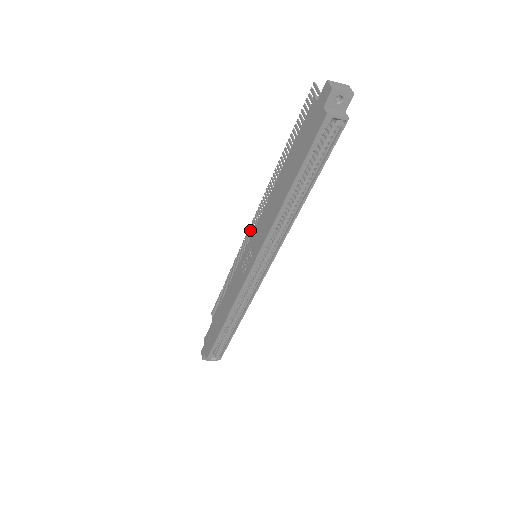
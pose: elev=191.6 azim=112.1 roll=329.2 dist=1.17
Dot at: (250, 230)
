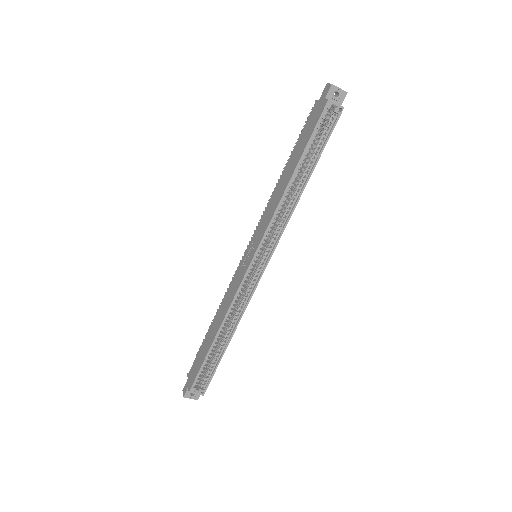
Dot at: occluded
